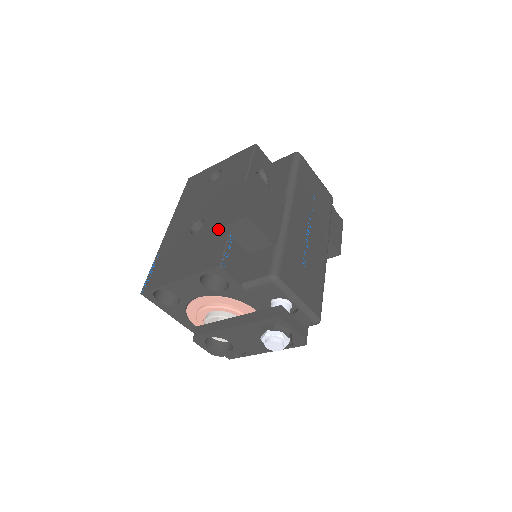
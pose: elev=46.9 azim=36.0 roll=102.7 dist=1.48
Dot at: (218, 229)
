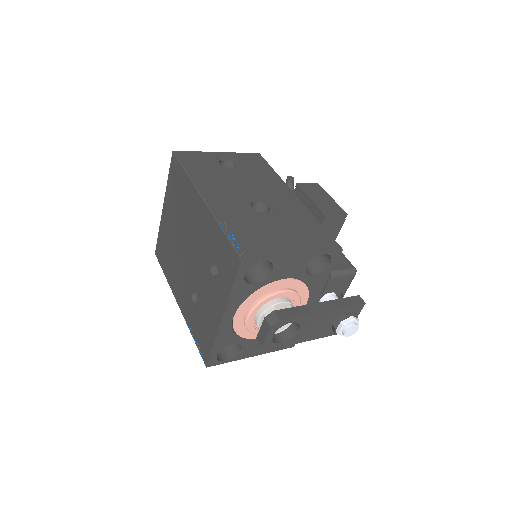
Dot at: (301, 217)
